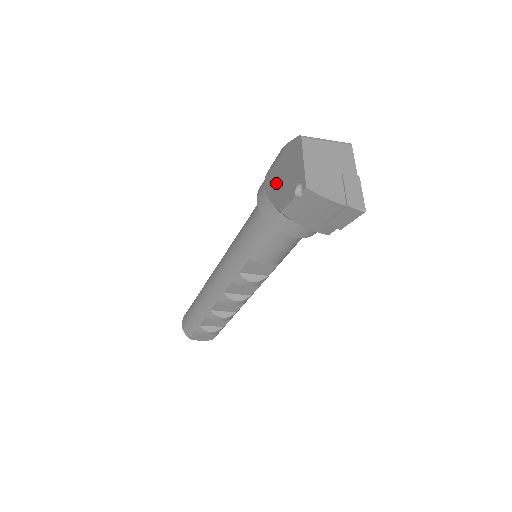
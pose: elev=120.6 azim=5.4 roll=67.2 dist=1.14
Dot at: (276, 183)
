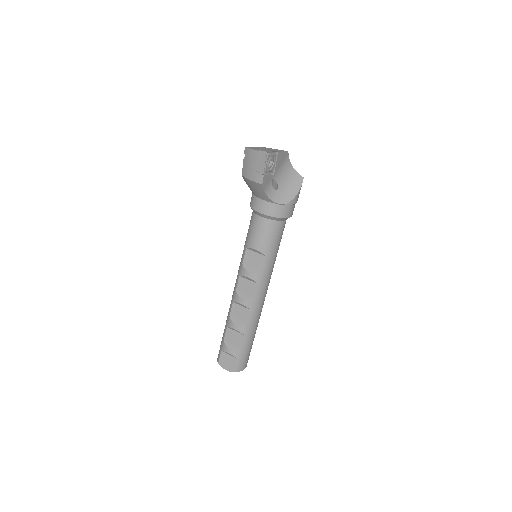
Dot at: occluded
